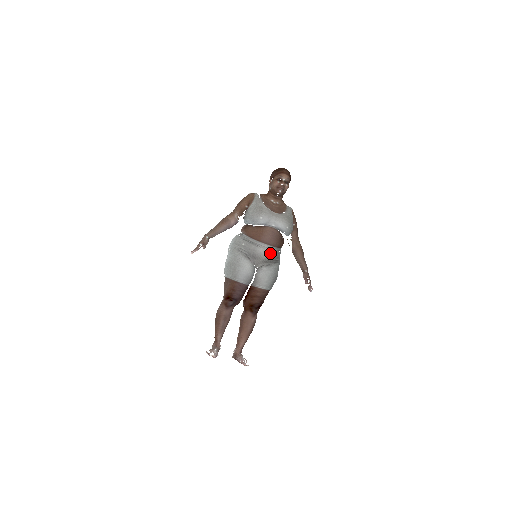
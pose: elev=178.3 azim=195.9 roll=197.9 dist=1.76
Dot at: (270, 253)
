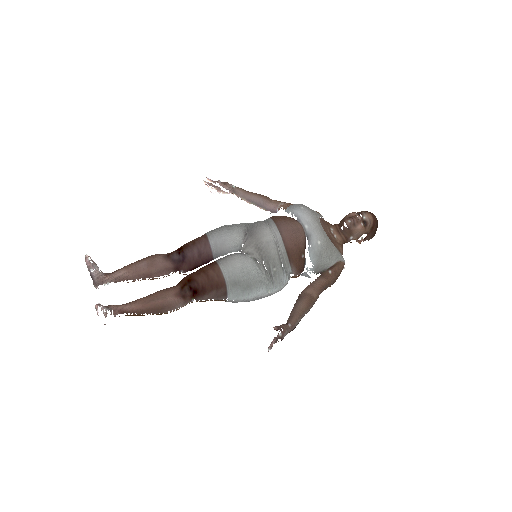
Dot at: (272, 242)
